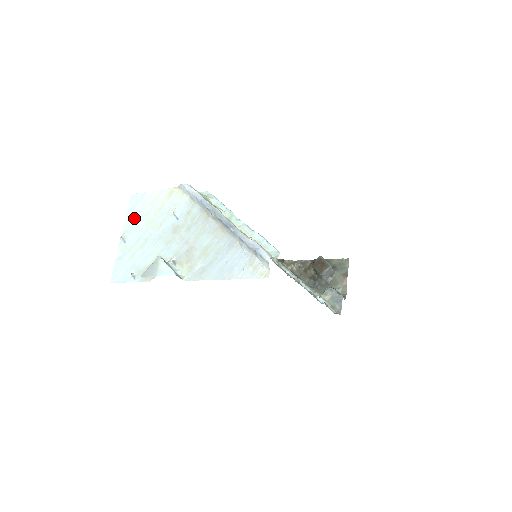
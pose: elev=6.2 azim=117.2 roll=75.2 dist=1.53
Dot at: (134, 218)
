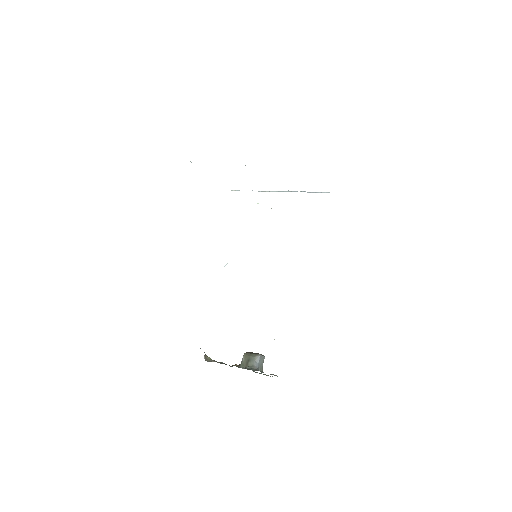
Dot at: occluded
